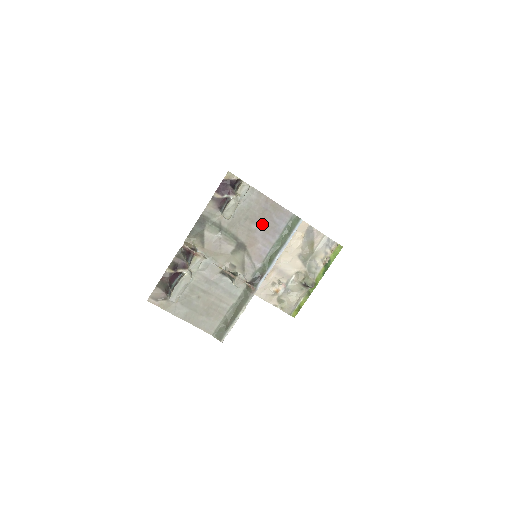
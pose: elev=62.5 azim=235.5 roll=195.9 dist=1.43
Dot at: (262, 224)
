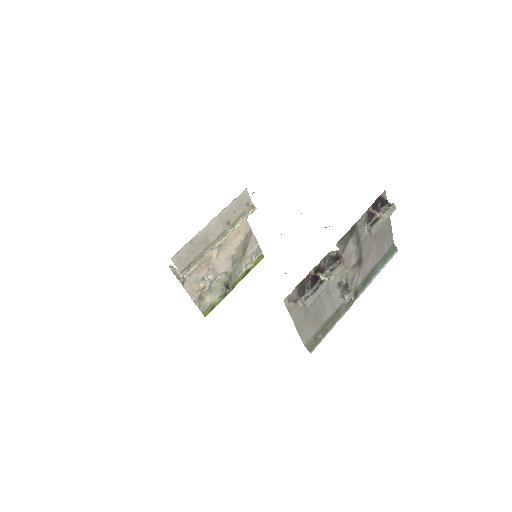
Dot at: (378, 245)
